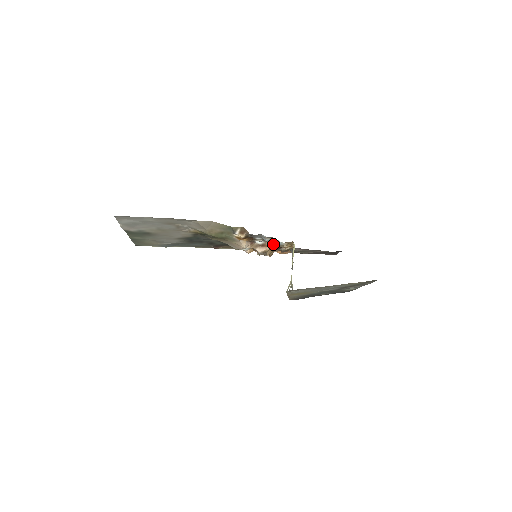
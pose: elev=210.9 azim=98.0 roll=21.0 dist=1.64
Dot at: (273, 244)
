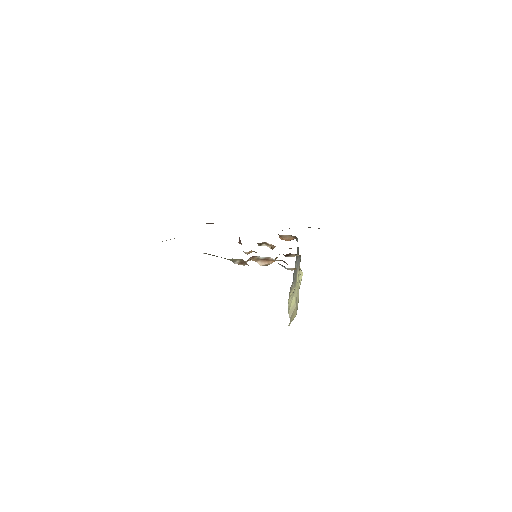
Dot at: (277, 260)
